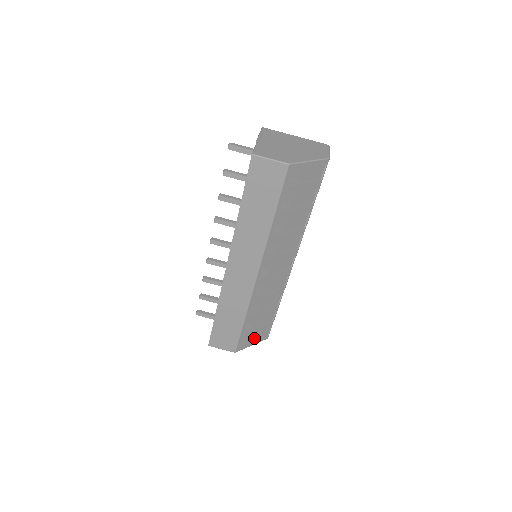
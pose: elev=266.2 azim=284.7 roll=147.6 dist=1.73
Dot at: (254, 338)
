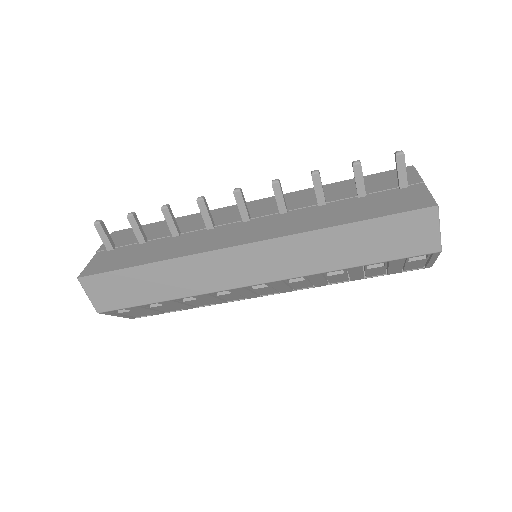
Dot at: (130, 313)
